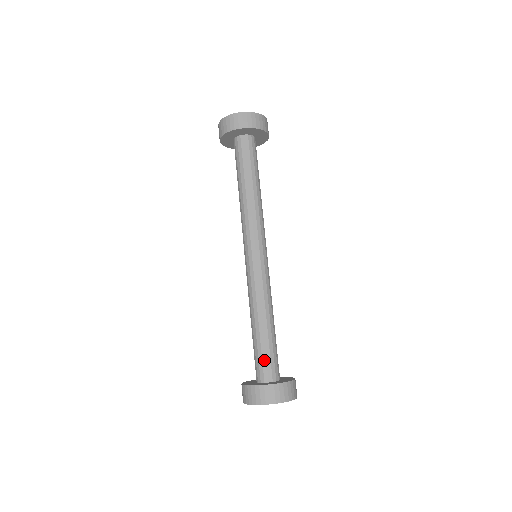
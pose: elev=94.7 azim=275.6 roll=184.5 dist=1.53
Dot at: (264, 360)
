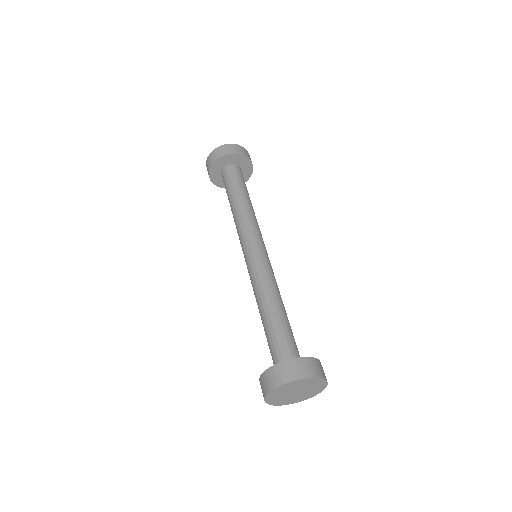
Dot at: (276, 346)
